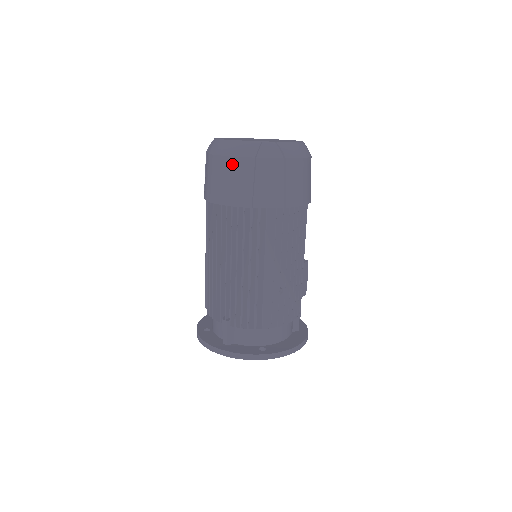
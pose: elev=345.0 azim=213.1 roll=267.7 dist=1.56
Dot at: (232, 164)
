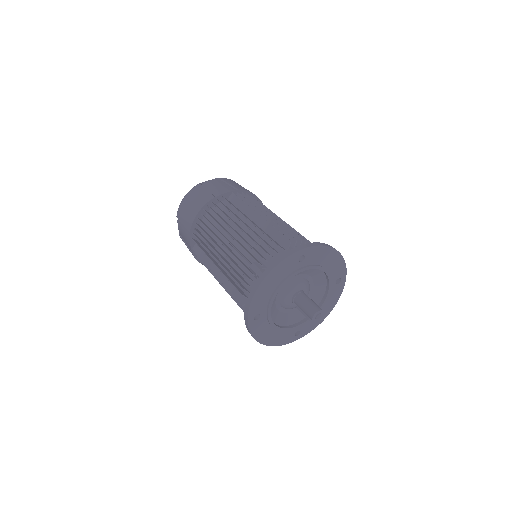
Dot at: (189, 196)
